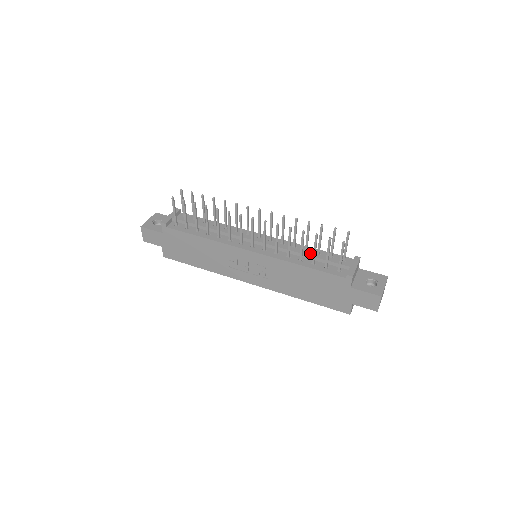
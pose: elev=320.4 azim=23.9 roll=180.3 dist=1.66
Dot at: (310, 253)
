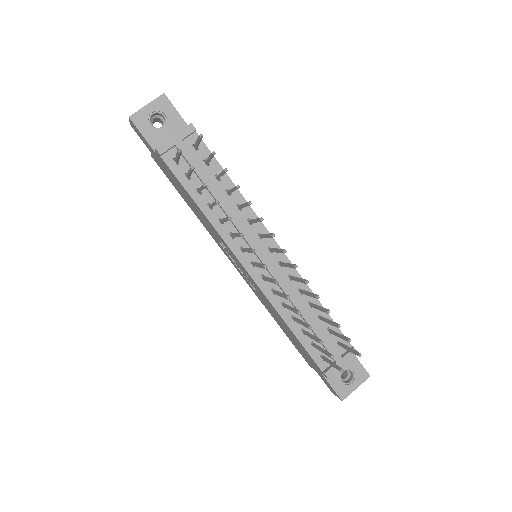
Dot at: (310, 318)
